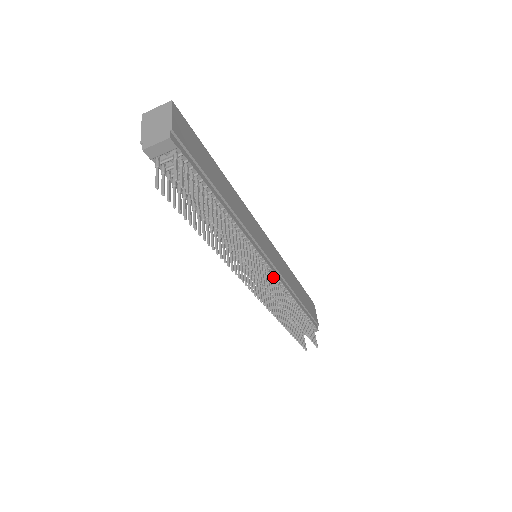
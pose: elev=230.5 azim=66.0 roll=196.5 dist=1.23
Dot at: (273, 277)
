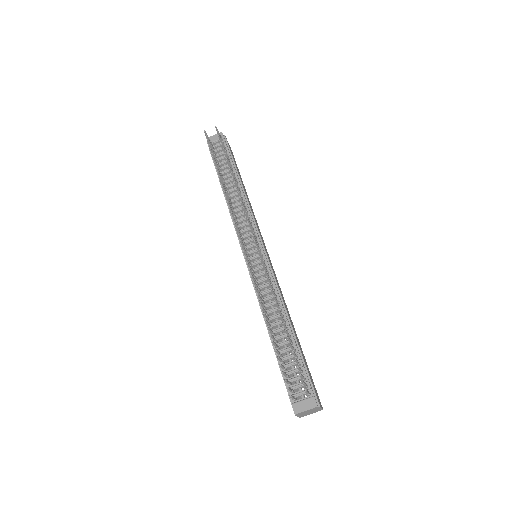
Dot at: occluded
